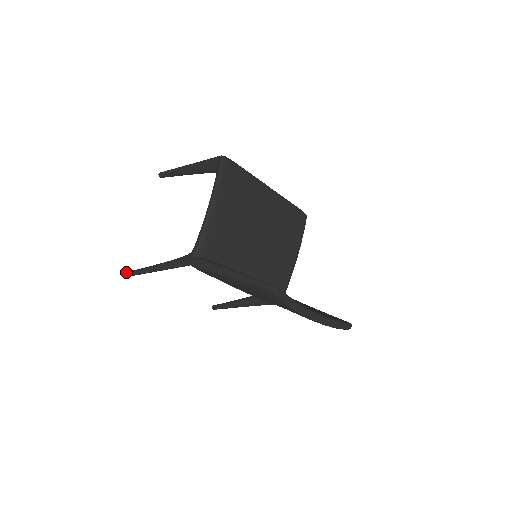
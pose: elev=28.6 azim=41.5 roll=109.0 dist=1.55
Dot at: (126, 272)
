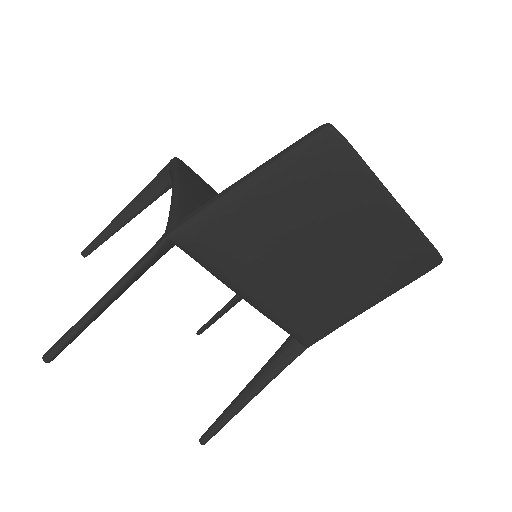
Dot at: occluded
